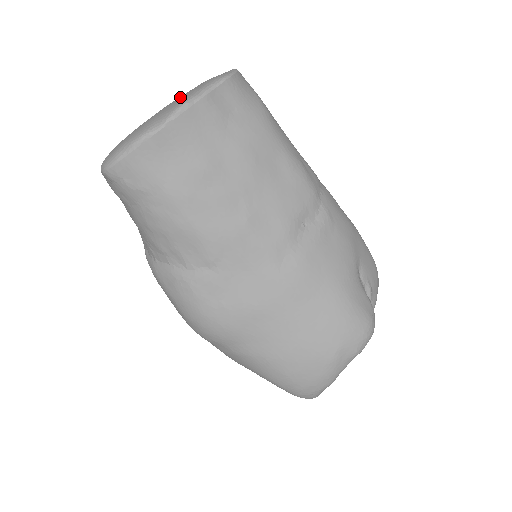
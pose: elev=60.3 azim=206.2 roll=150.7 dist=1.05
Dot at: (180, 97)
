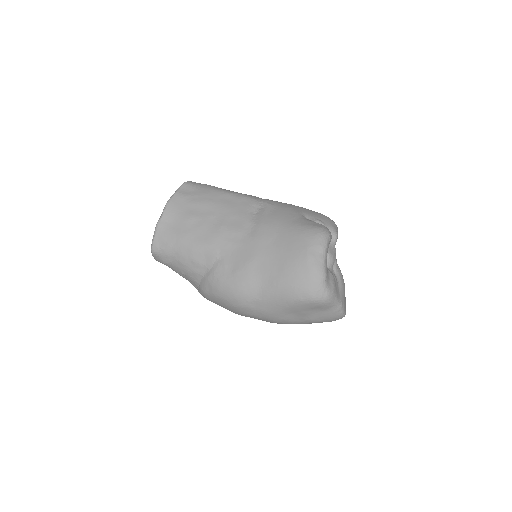
Dot at: occluded
